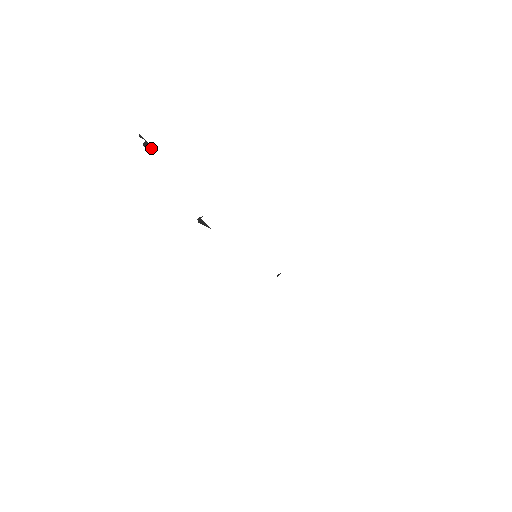
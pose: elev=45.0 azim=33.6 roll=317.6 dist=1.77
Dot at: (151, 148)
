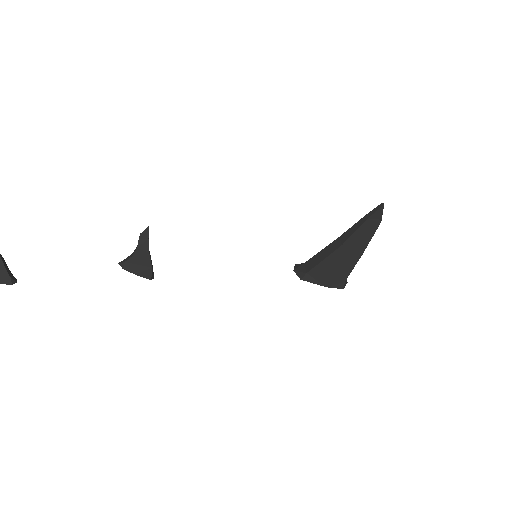
Dot at: (4, 266)
